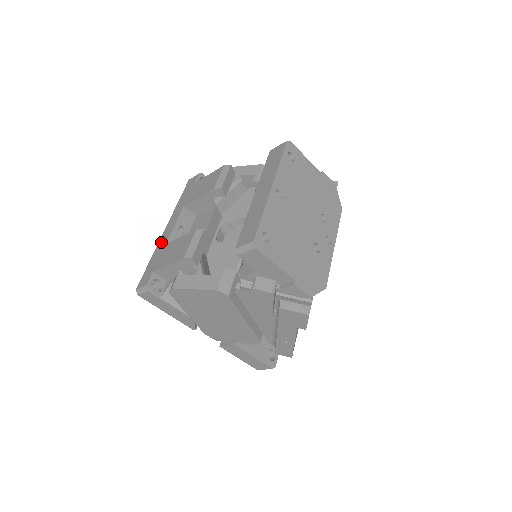
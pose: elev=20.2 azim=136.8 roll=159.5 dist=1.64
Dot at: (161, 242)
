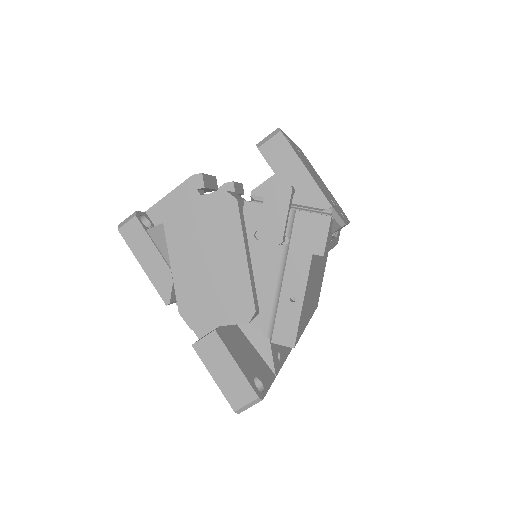
Dot at: occluded
